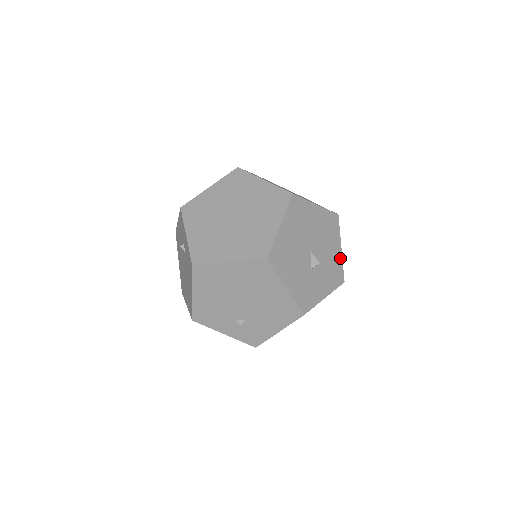
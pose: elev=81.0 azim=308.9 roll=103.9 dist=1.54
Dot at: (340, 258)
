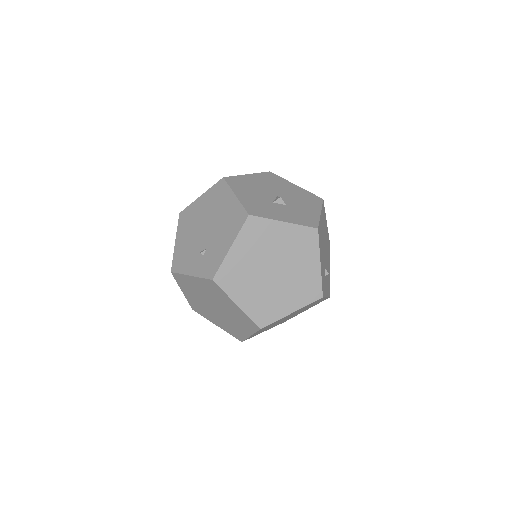
Dot at: (317, 216)
